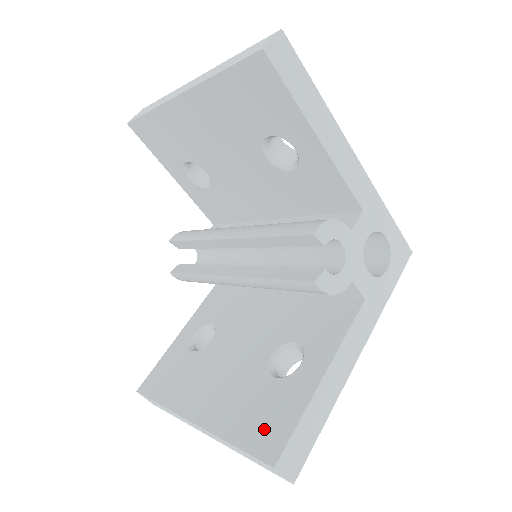
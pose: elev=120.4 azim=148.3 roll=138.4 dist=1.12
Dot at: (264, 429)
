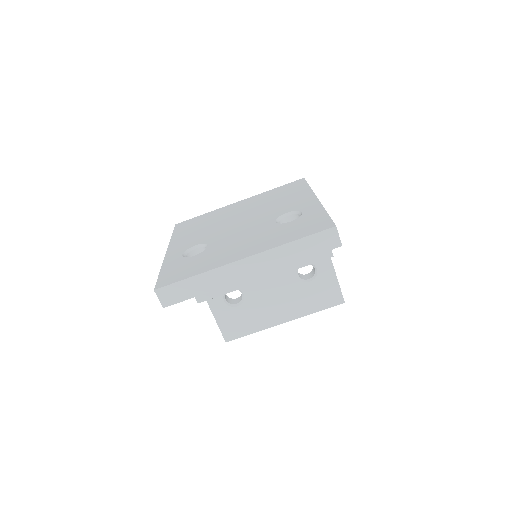
Dot at: (327, 298)
